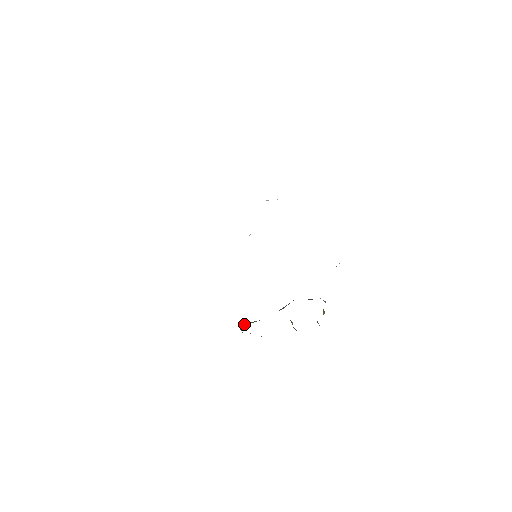
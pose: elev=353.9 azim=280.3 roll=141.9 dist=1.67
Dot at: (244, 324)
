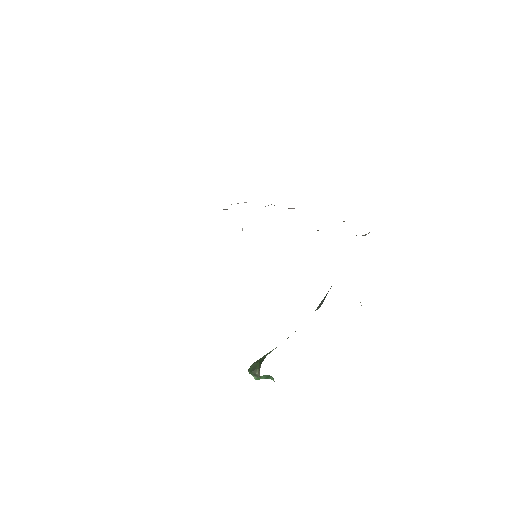
Dot at: (254, 362)
